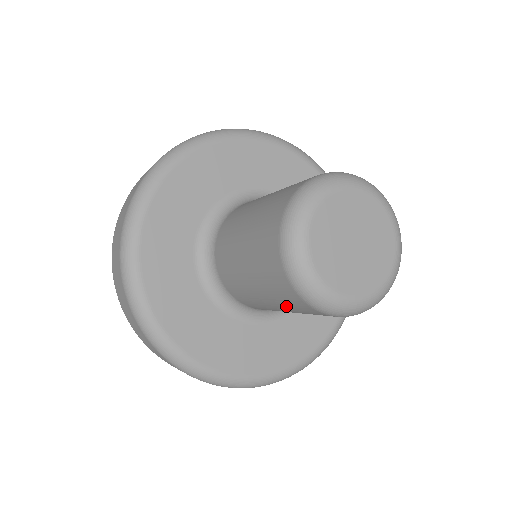
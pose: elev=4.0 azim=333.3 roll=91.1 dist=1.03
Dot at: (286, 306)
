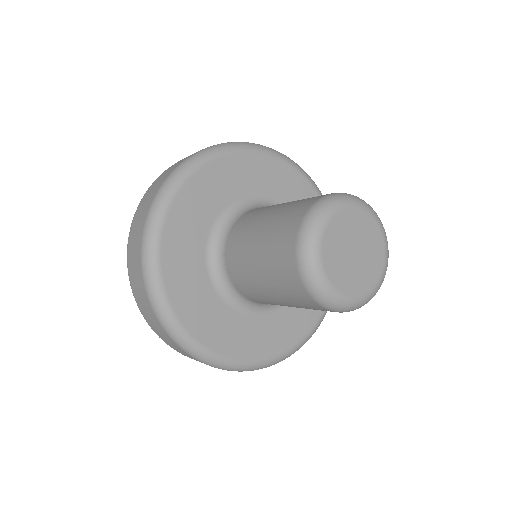
Dot at: (280, 288)
